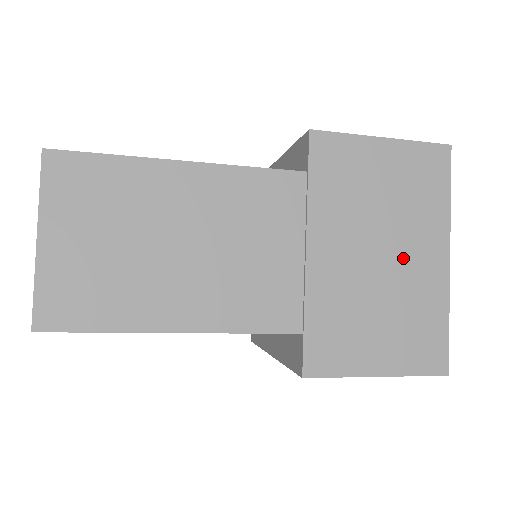
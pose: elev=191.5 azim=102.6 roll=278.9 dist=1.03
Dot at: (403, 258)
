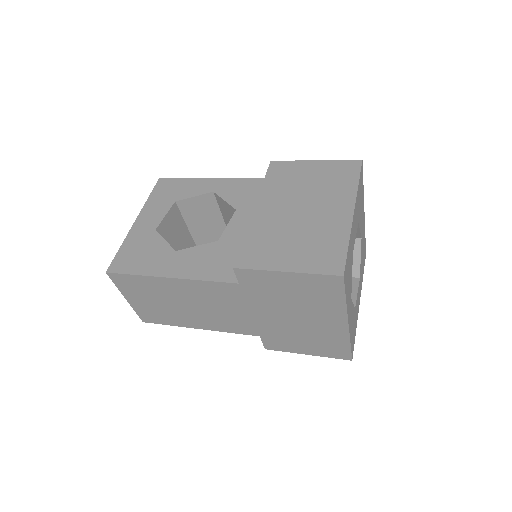
Dot at: (314, 321)
